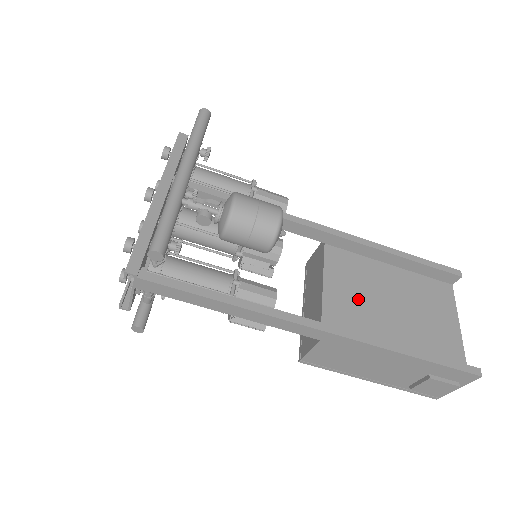
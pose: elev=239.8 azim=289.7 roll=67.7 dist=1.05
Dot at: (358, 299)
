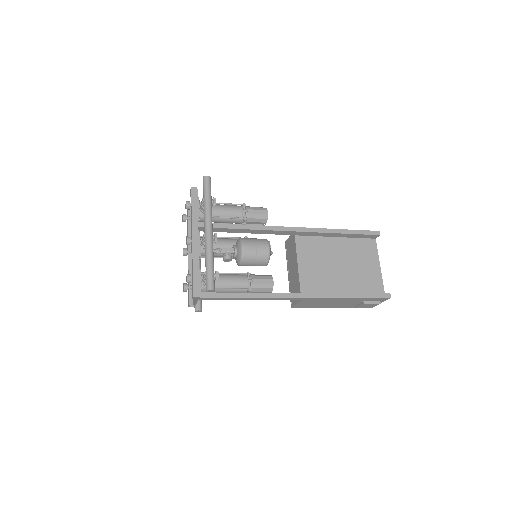
Dot at: (319, 268)
